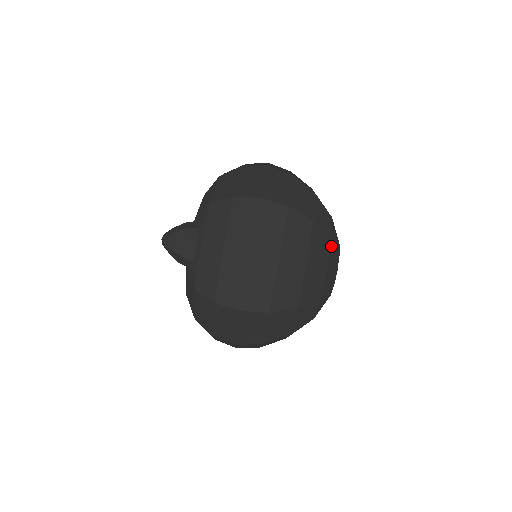
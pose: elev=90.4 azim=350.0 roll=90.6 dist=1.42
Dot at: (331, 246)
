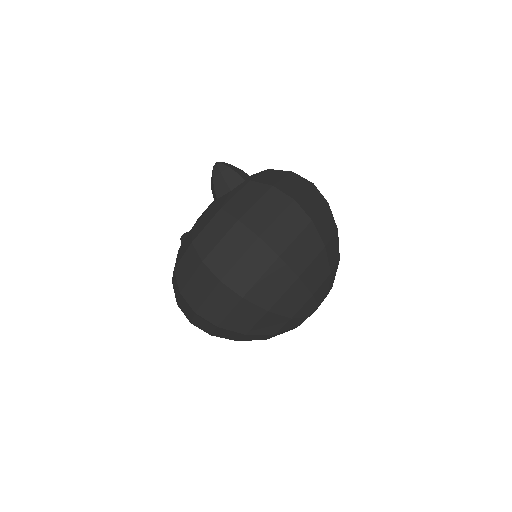
Dot at: (337, 265)
